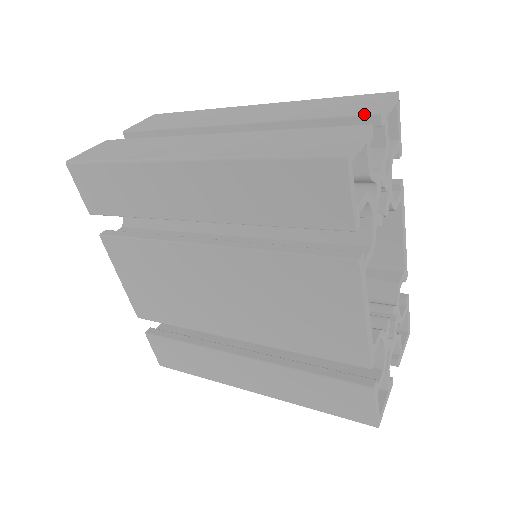
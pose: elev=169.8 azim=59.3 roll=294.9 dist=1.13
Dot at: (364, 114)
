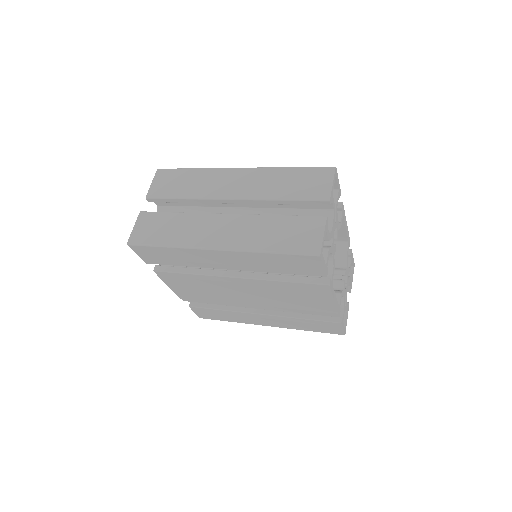
Dot at: (320, 200)
